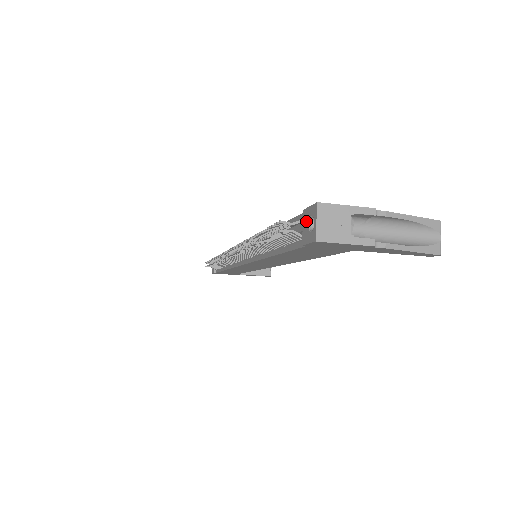
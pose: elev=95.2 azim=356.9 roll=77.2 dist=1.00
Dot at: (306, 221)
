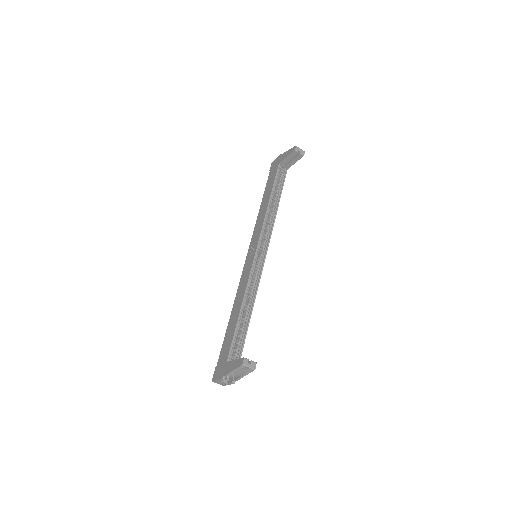
Dot at: occluded
